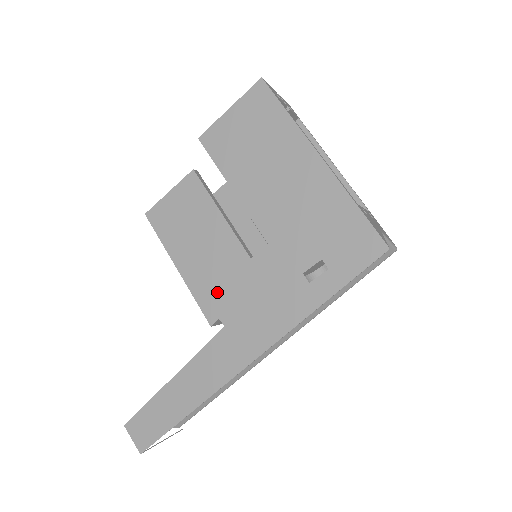
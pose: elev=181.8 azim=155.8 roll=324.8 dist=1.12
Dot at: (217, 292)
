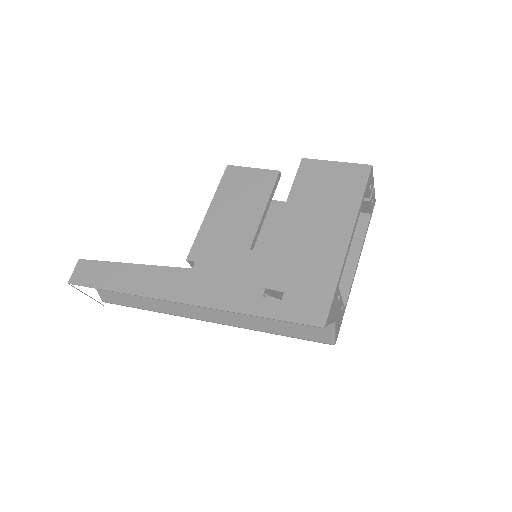
Dot at: (211, 247)
